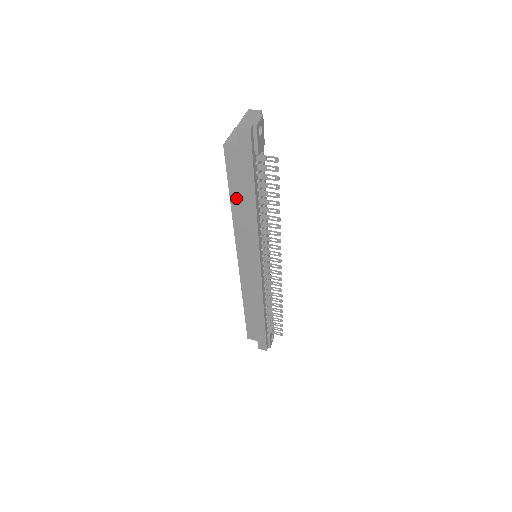
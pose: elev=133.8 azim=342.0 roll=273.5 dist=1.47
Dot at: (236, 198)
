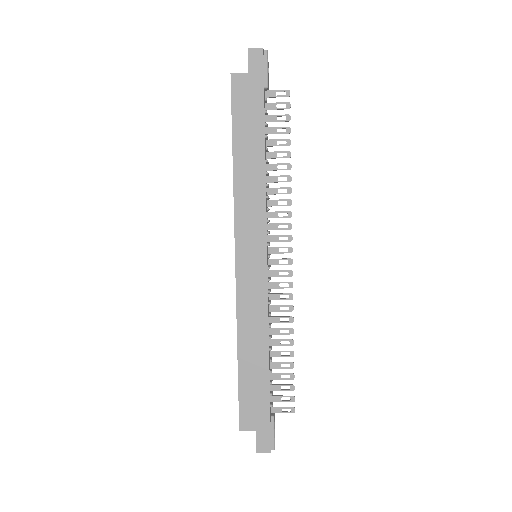
Dot at: (240, 146)
